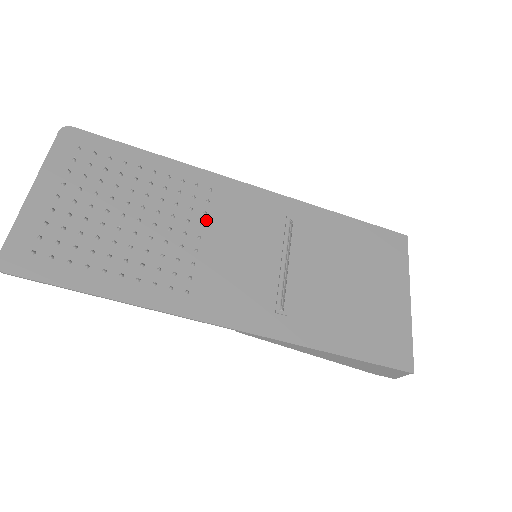
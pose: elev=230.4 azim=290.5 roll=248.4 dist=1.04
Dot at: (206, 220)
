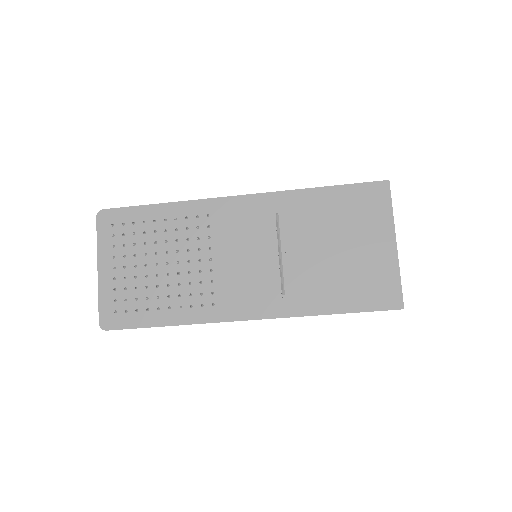
Dot at: (211, 243)
